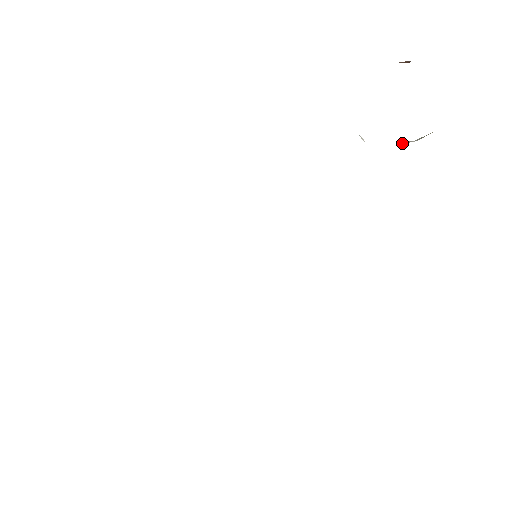
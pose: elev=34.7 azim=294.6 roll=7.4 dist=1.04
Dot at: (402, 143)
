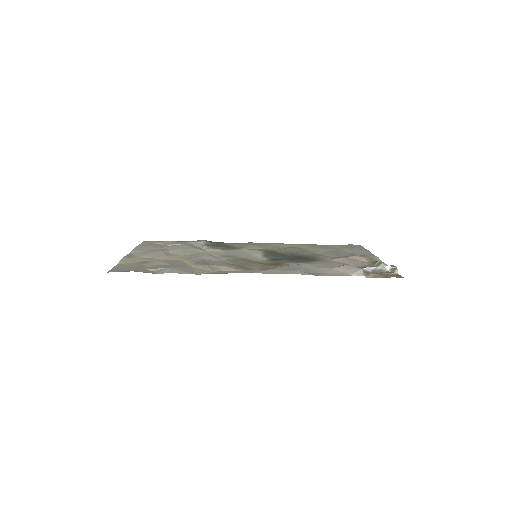
Dot at: (380, 268)
